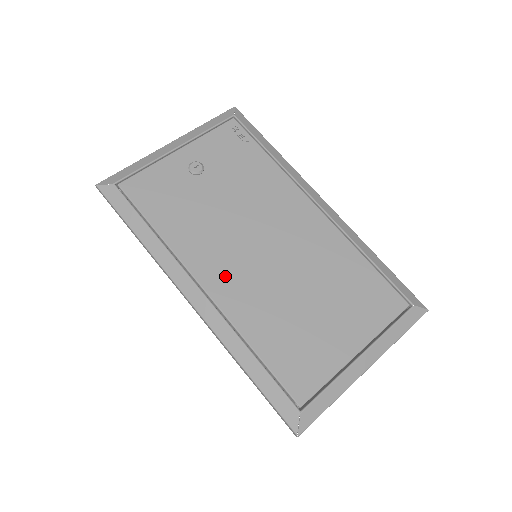
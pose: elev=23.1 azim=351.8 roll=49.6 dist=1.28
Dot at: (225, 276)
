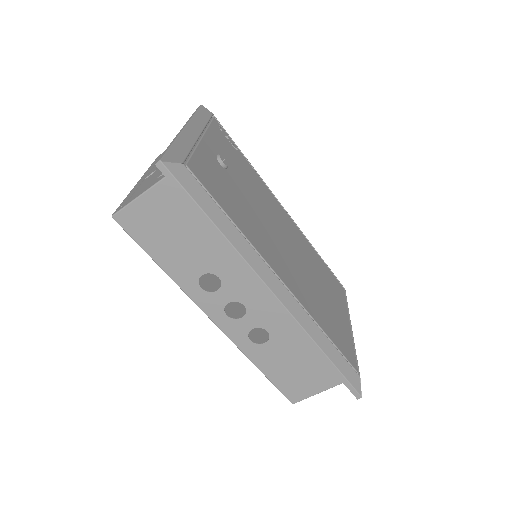
Dot at: (286, 271)
